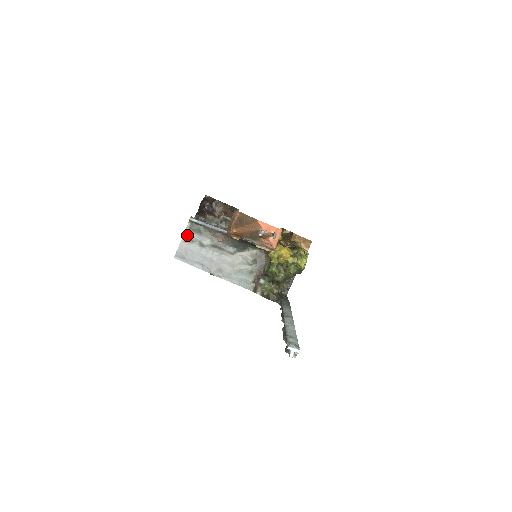
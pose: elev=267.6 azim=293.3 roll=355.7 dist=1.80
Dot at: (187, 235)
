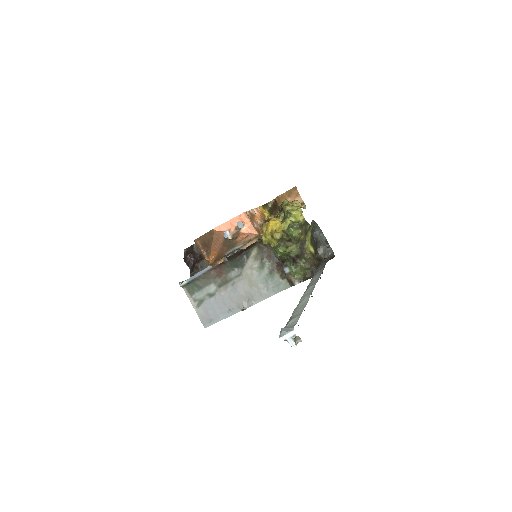
Dot at: (193, 300)
